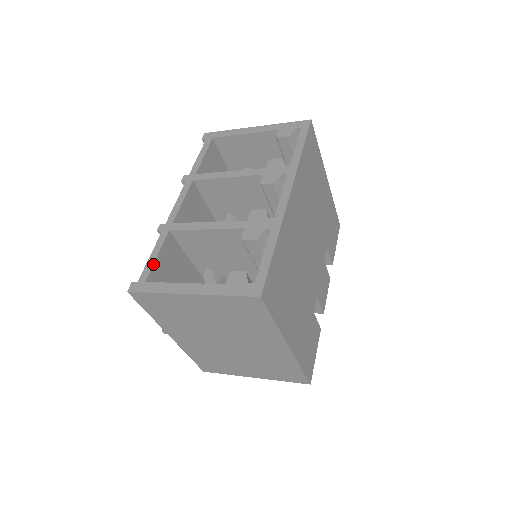
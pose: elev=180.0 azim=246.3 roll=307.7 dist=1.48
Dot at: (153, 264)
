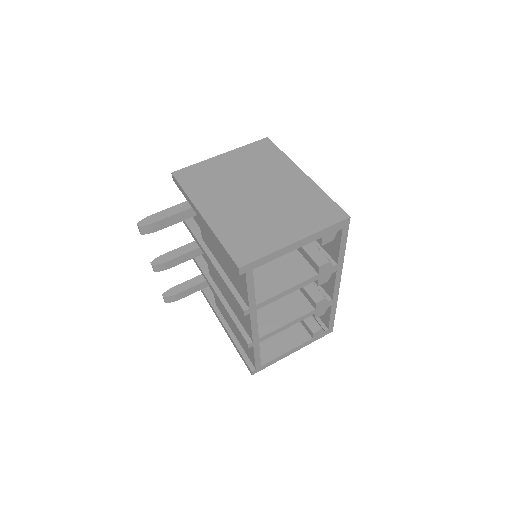
Dot at: (260, 359)
